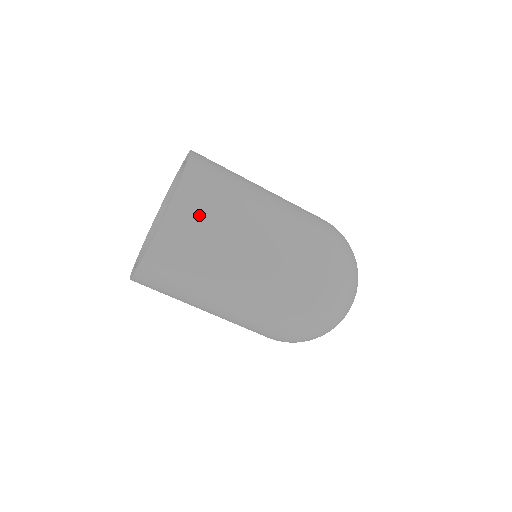
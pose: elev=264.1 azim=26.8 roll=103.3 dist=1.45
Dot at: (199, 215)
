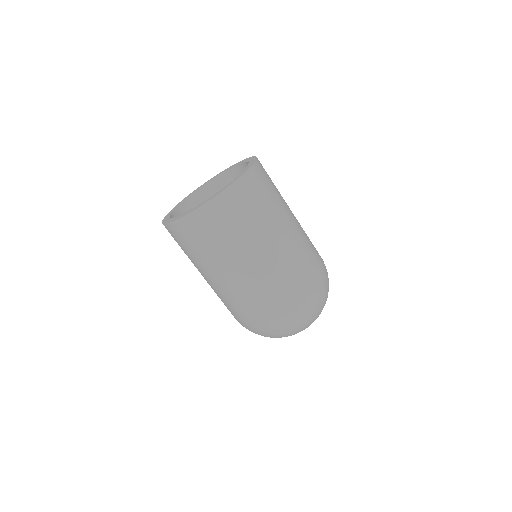
Dot at: (243, 206)
